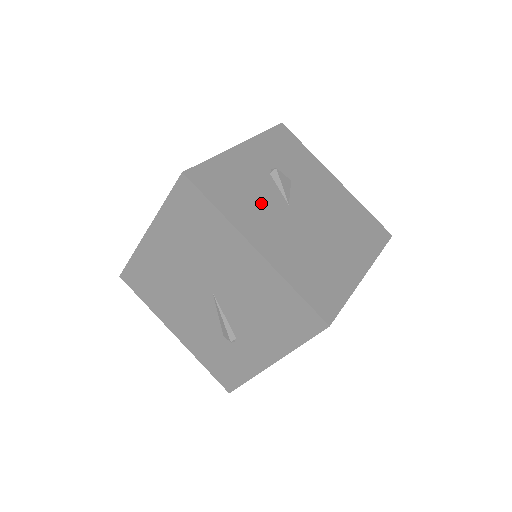
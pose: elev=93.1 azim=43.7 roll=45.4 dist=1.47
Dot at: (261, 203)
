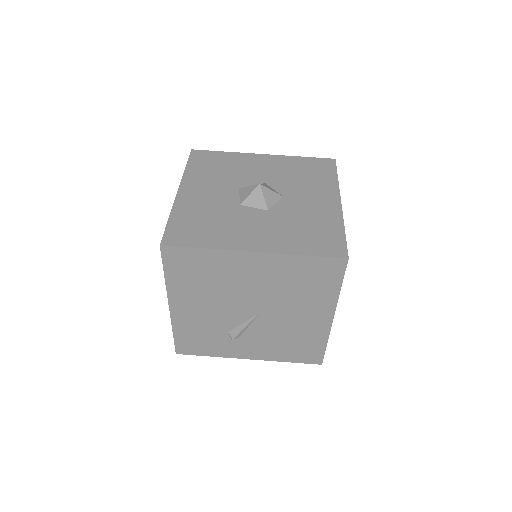
Dot at: occluded
